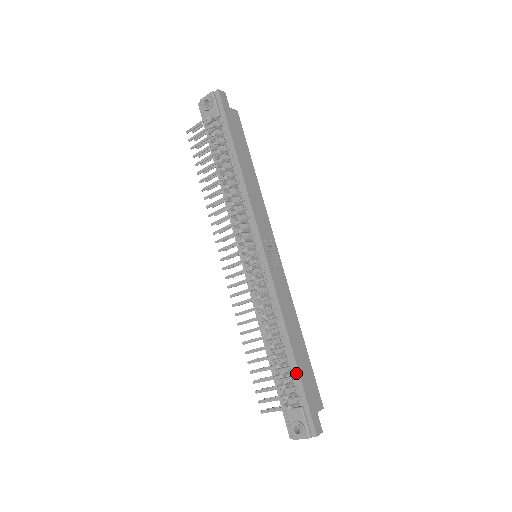
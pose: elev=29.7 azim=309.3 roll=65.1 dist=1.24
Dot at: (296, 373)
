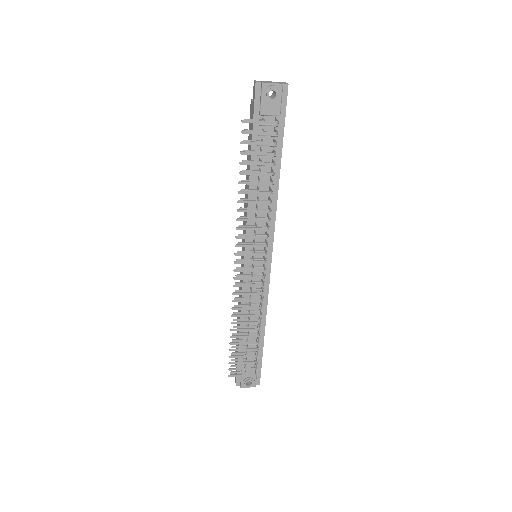
Dot at: (261, 348)
